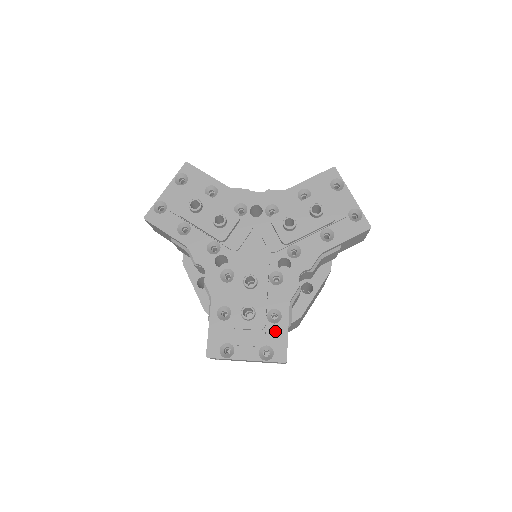
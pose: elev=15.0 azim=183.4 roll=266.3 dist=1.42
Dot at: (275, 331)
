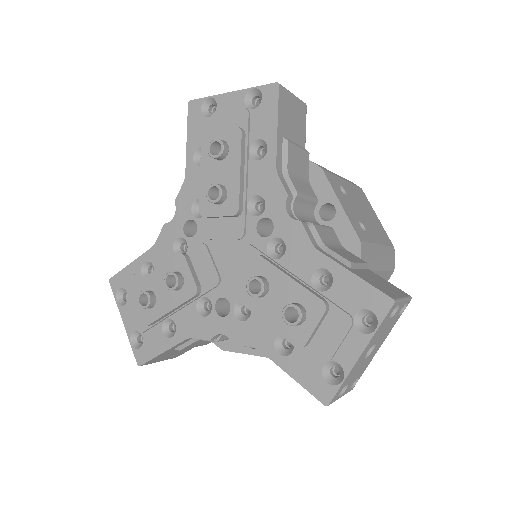
Dot at: (157, 338)
